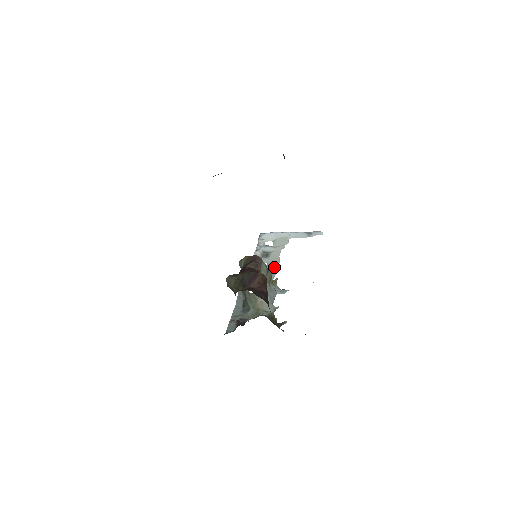
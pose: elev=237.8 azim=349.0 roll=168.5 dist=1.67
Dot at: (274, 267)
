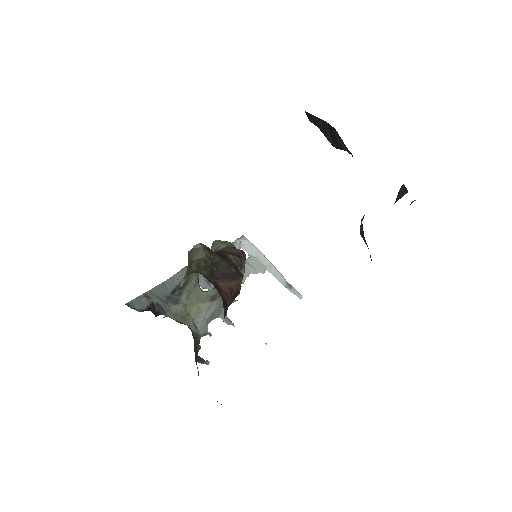
Dot at: occluded
